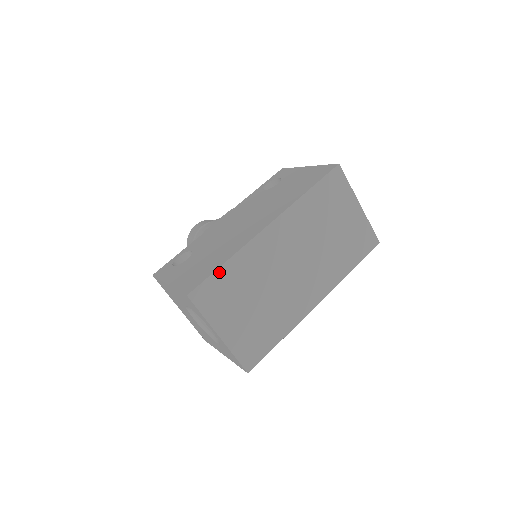
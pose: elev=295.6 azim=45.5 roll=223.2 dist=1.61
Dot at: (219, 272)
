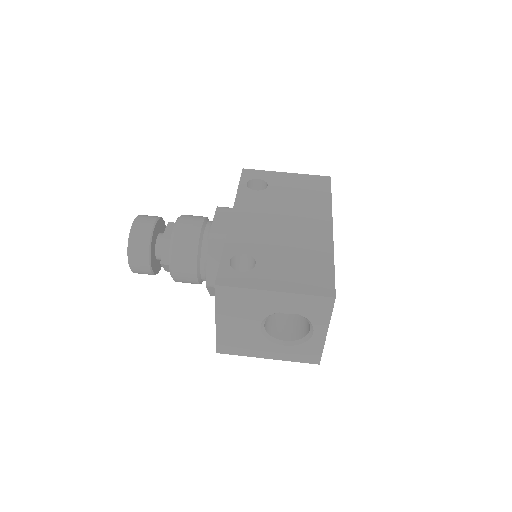
Dot at: (334, 273)
